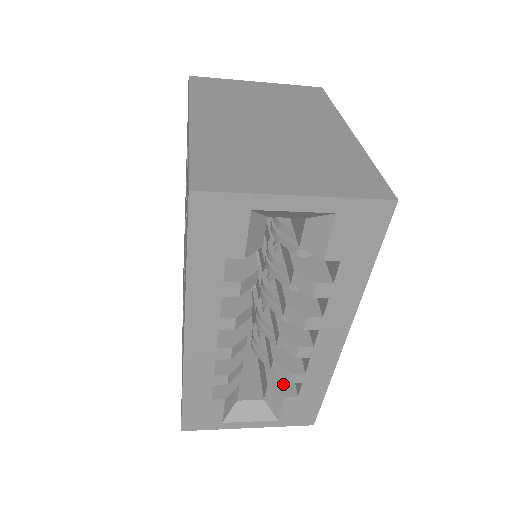
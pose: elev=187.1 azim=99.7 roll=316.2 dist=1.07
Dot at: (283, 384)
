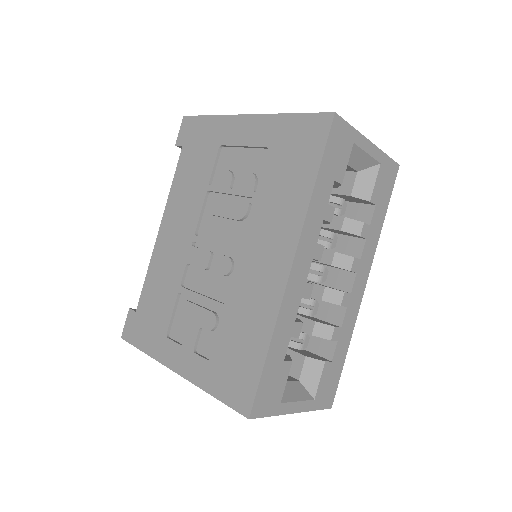
Dot at: (314, 356)
